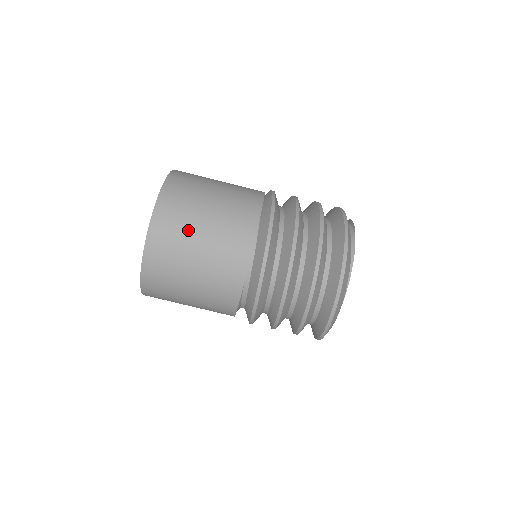
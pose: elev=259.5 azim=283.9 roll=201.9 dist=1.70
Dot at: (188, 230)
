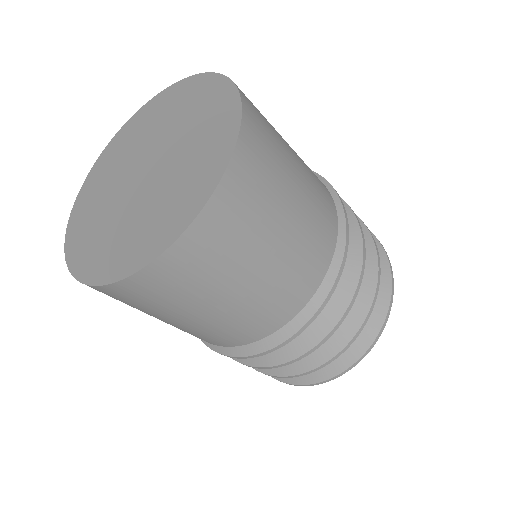
Dot at: (160, 311)
